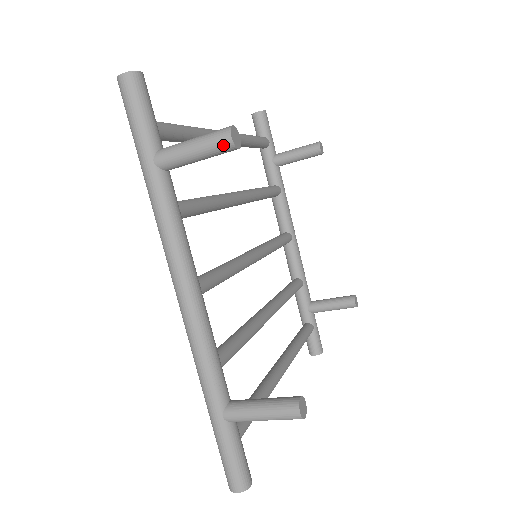
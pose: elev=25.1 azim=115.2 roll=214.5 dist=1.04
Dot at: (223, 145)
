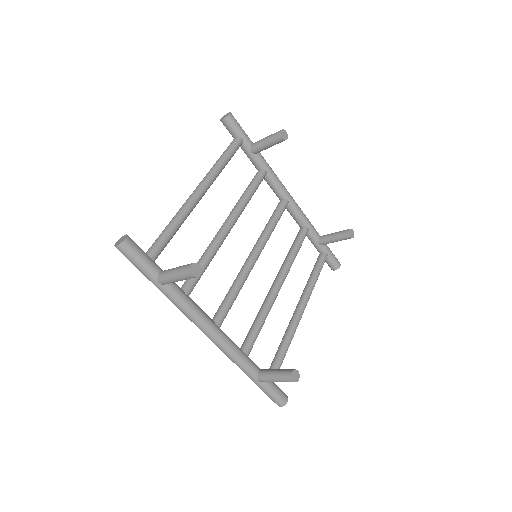
Dot at: (190, 278)
